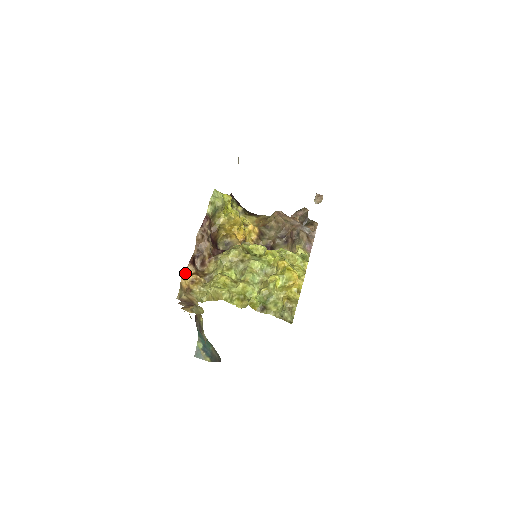
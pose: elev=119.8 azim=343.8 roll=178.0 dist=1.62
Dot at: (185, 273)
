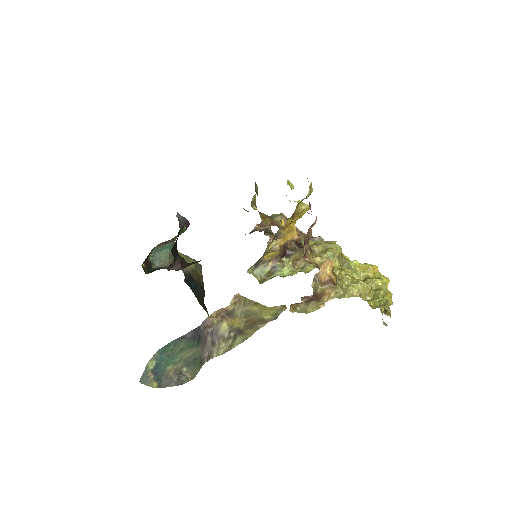
Dot at: (331, 261)
